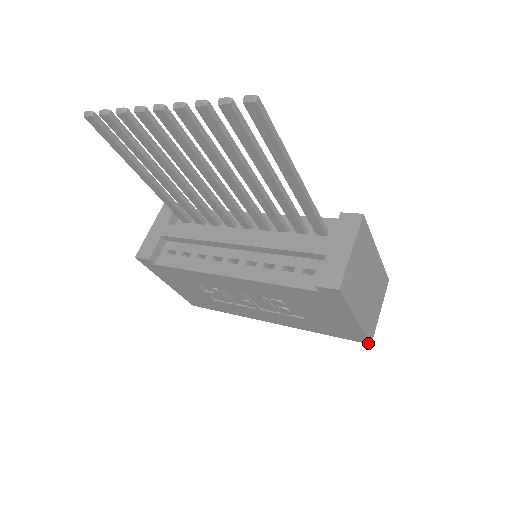
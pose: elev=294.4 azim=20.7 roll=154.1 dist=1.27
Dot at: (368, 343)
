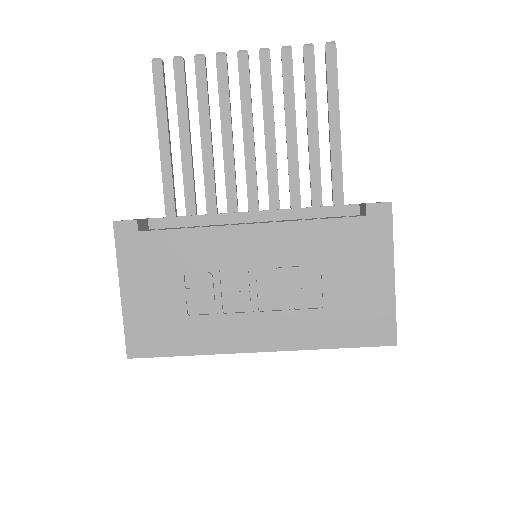
Dot at: (394, 343)
